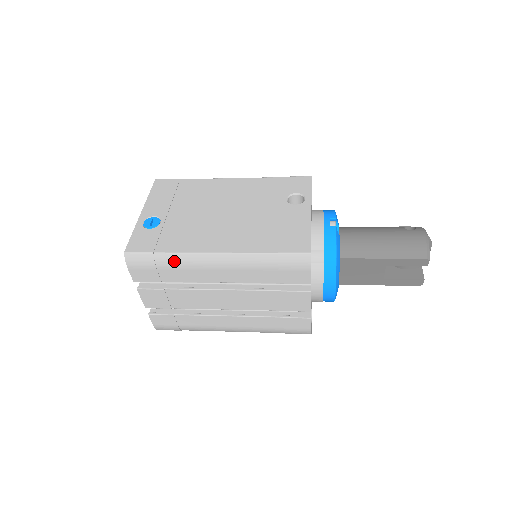
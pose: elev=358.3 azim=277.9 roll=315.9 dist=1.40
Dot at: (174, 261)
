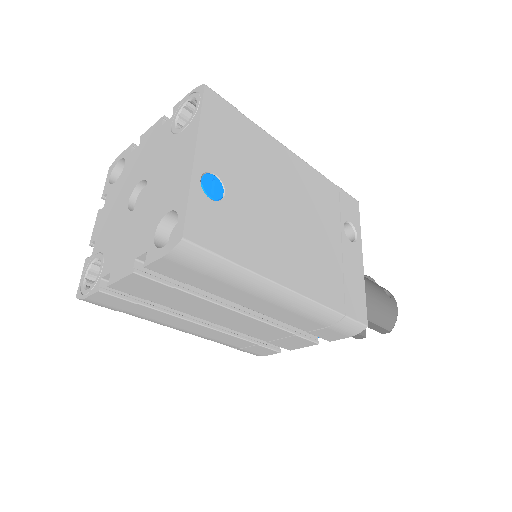
Dot at: (238, 278)
